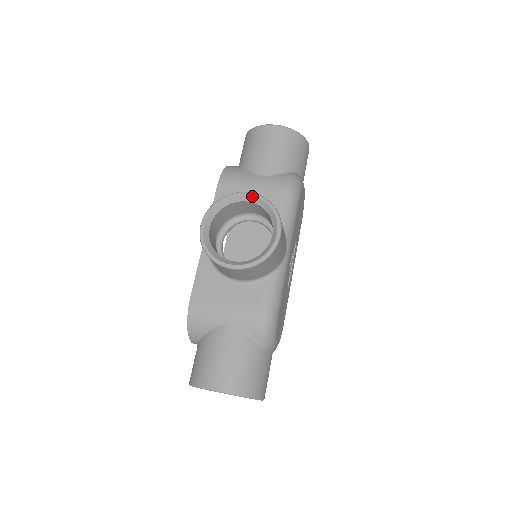
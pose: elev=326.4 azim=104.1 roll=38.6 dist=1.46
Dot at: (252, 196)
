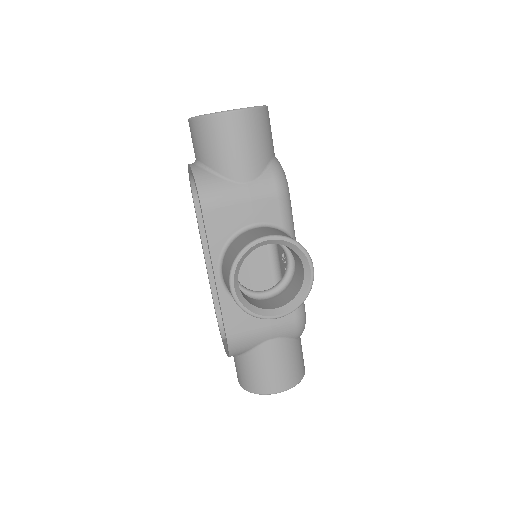
Dot at: (273, 240)
